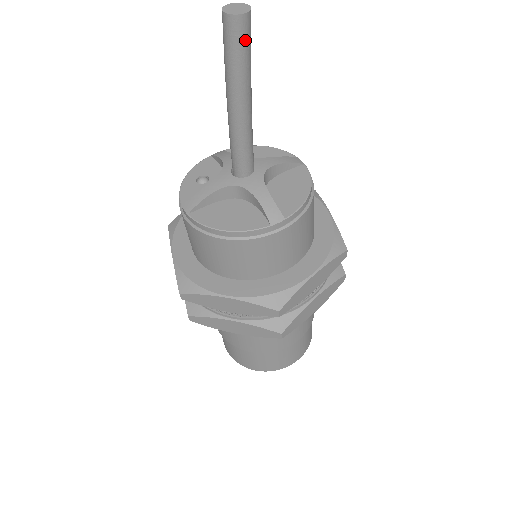
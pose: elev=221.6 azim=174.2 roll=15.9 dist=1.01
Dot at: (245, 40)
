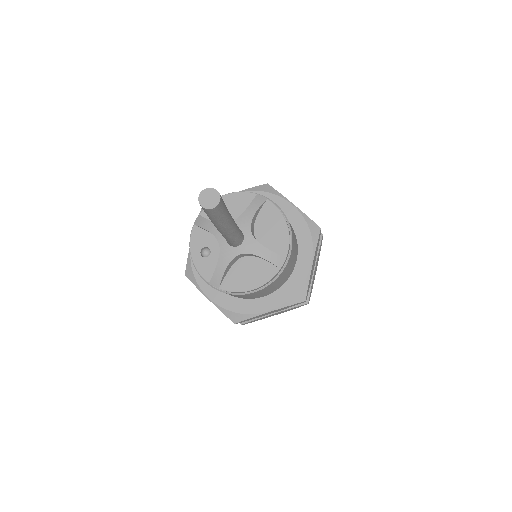
Dot at: (223, 208)
